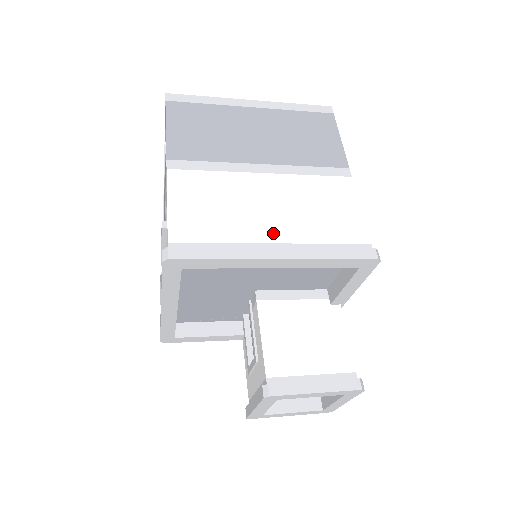
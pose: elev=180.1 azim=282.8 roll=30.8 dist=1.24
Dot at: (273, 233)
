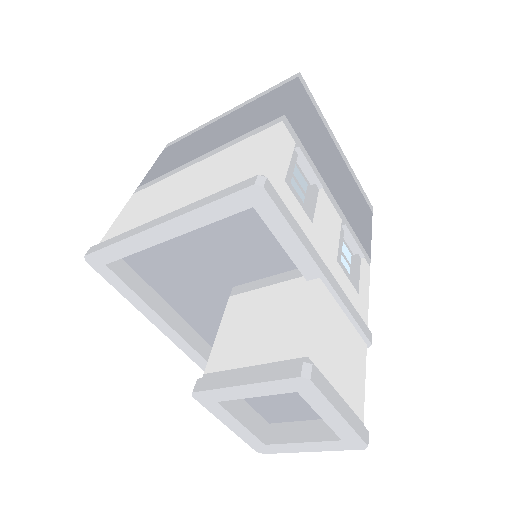
Dot at: (174, 206)
